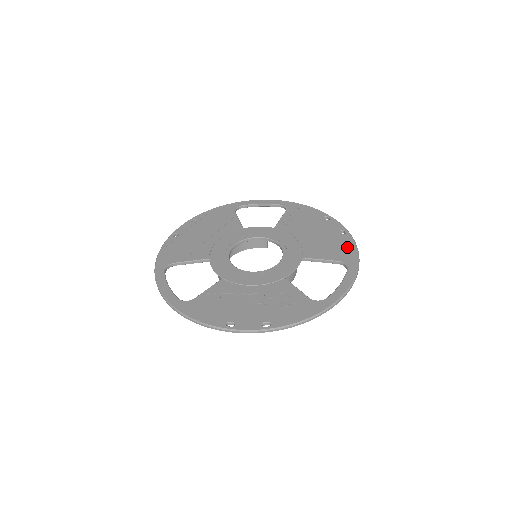
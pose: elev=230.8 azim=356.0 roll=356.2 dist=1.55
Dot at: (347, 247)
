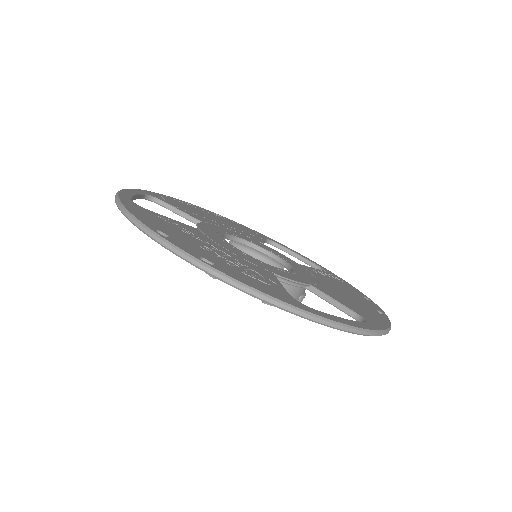
Dot at: (377, 317)
